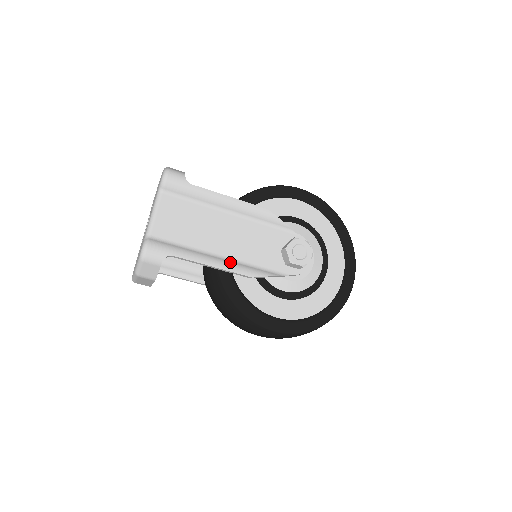
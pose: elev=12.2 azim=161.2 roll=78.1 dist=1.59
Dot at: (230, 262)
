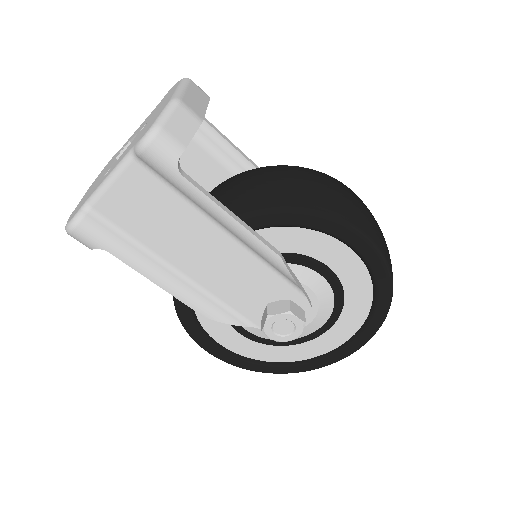
Dot at: (187, 287)
